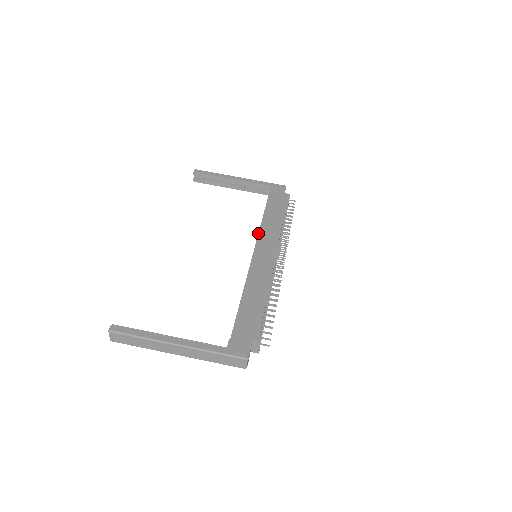
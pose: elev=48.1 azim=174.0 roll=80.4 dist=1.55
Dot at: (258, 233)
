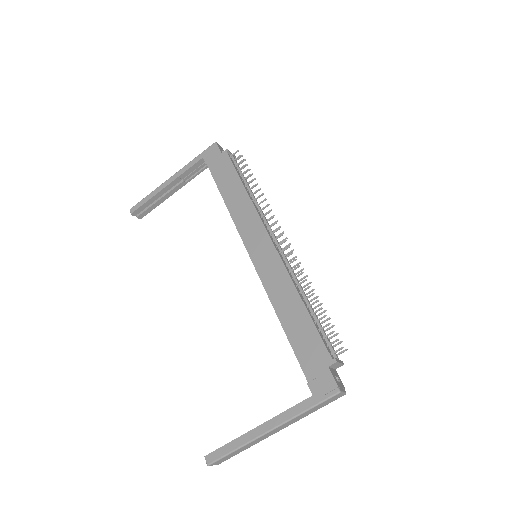
Dot at: (237, 230)
